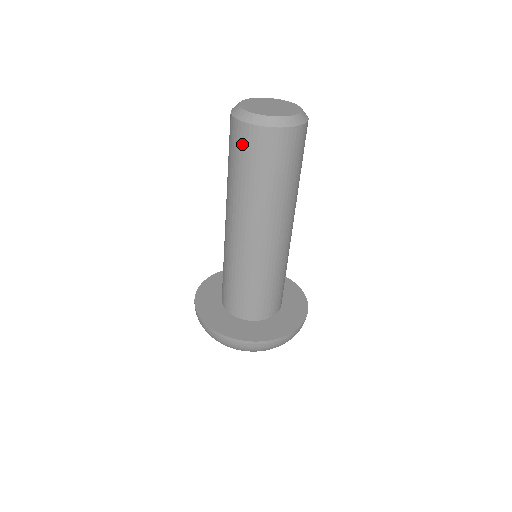
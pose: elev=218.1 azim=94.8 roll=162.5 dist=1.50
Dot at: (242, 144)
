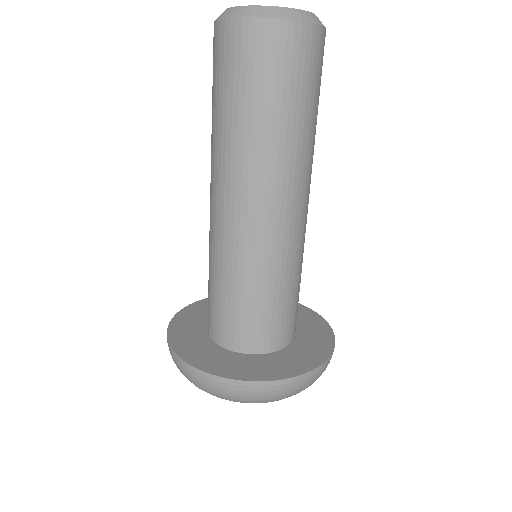
Dot at: (238, 55)
